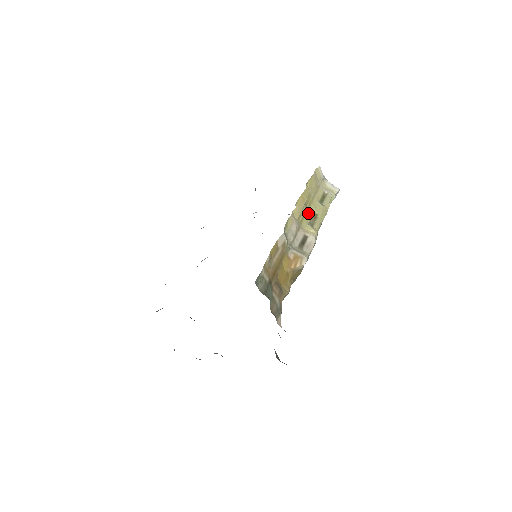
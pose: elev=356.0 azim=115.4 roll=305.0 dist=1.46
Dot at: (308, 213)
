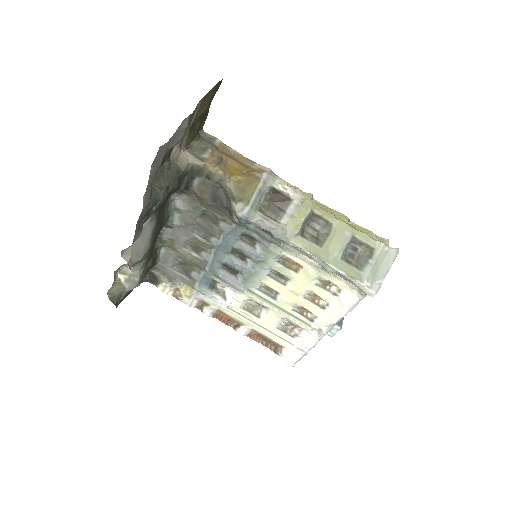
Dot at: occluded
